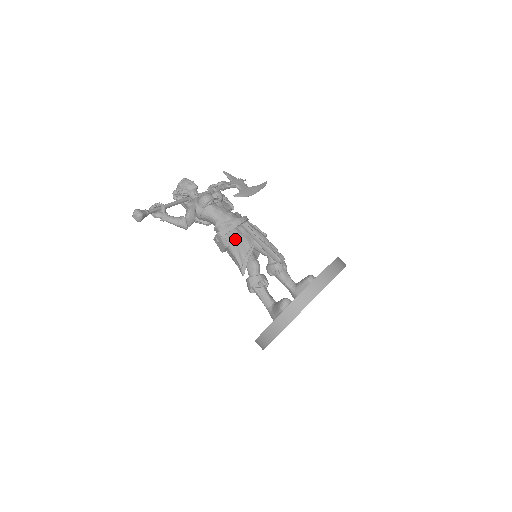
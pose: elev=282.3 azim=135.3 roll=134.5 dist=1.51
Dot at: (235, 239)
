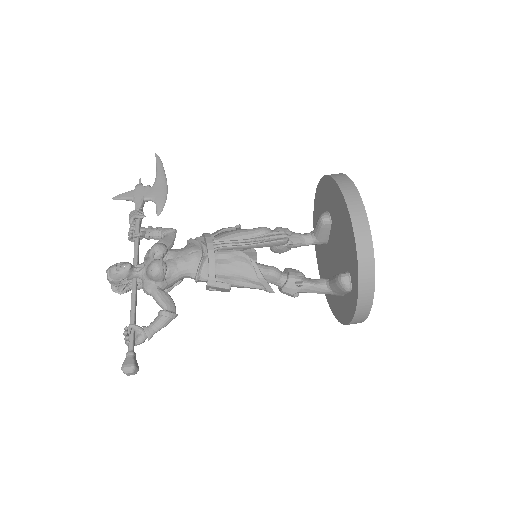
Dot at: (229, 273)
